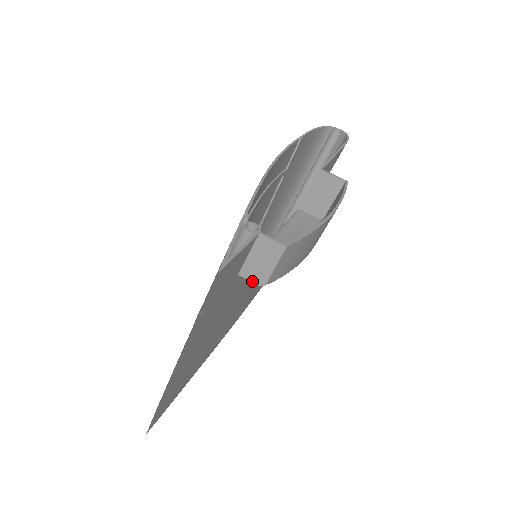
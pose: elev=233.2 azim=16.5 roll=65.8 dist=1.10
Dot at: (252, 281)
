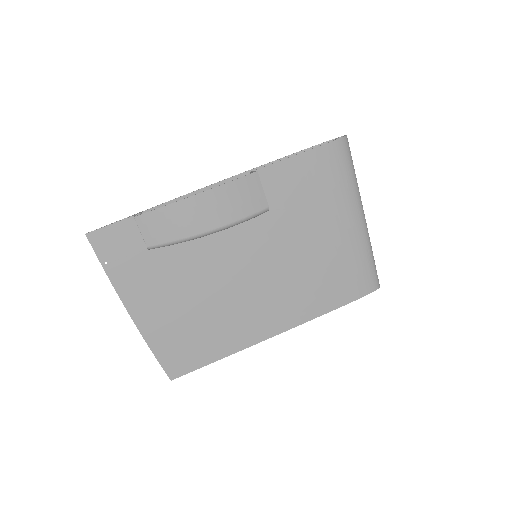
Dot at: occluded
